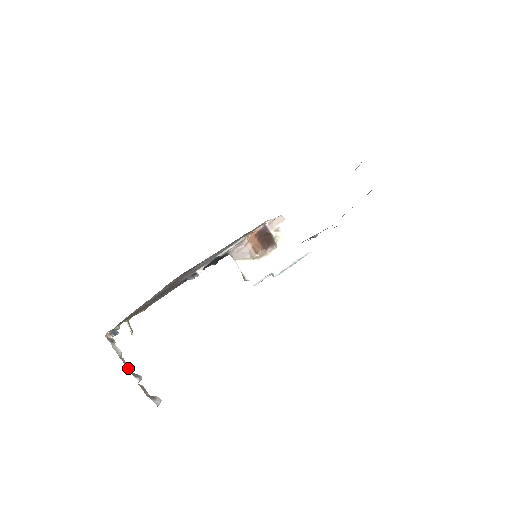
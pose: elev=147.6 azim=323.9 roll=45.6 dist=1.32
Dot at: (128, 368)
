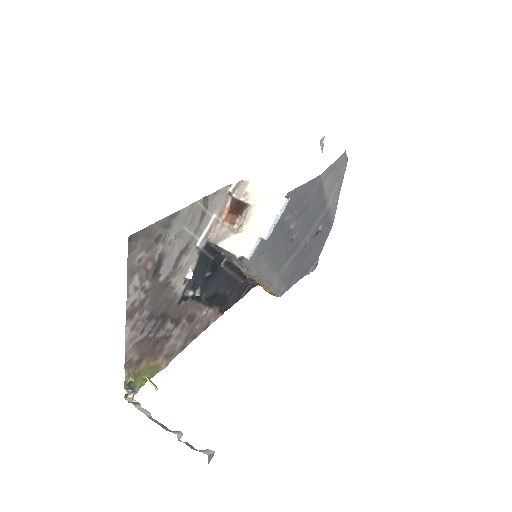
Dot at: (162, 426)
